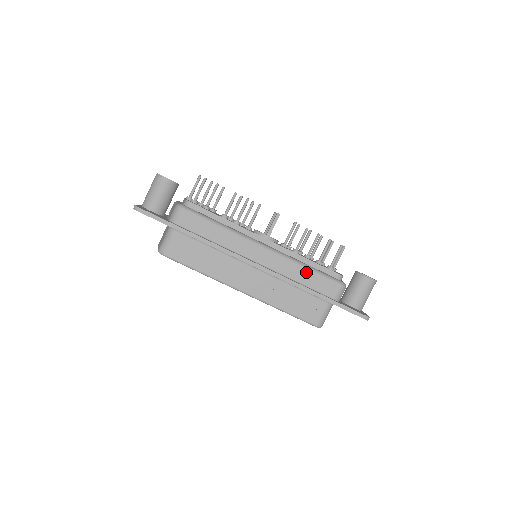
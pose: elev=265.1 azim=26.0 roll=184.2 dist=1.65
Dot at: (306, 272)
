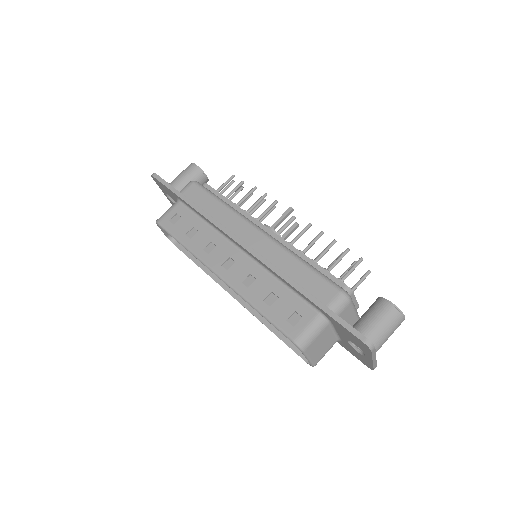
Dot at: (299, 265)
